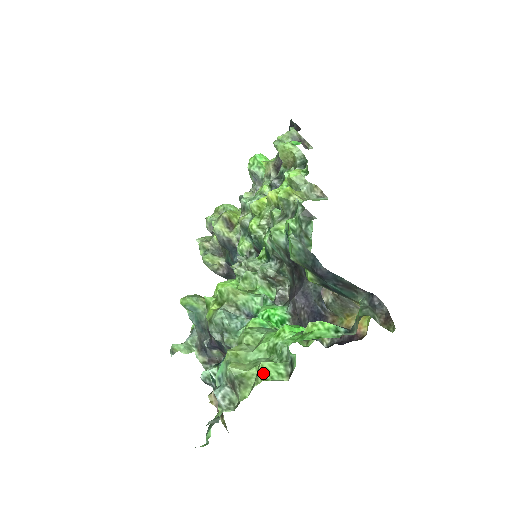
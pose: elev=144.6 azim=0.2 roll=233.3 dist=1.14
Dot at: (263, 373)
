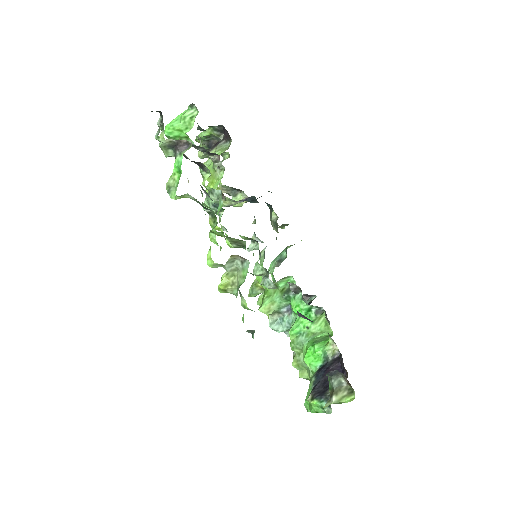
Dot at: occluded
